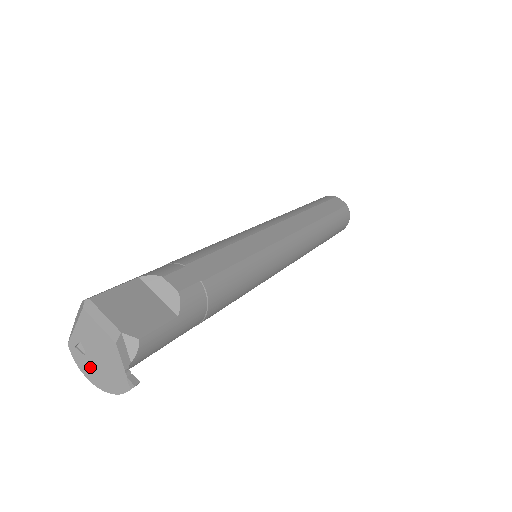
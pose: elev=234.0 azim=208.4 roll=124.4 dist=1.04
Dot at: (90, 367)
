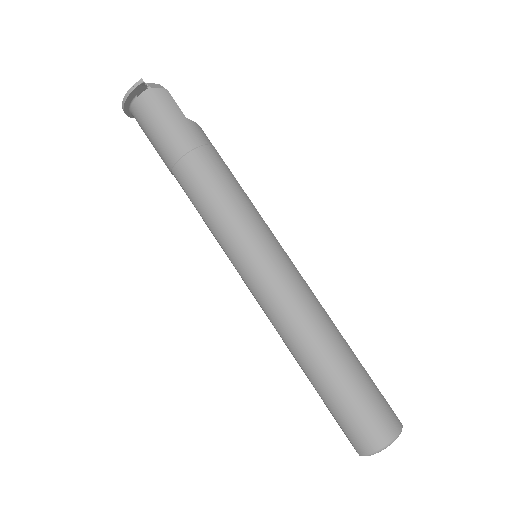
Dot at: occluded
